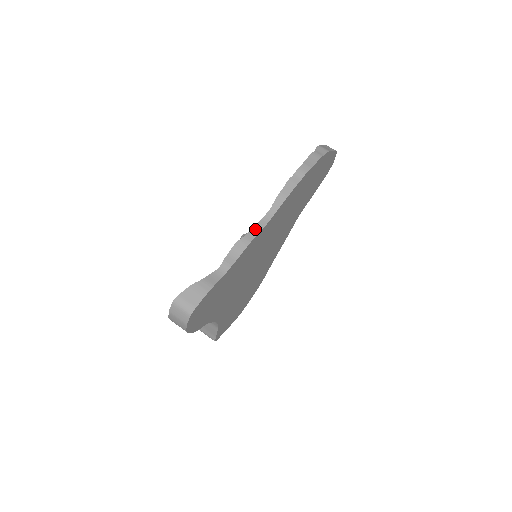
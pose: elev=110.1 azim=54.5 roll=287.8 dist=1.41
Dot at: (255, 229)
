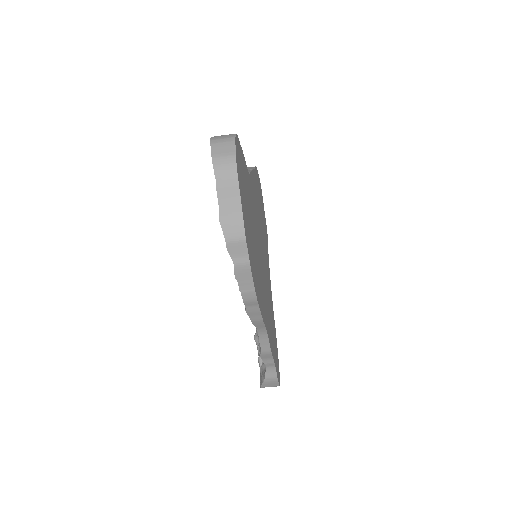
Dot at: (263, 343)
